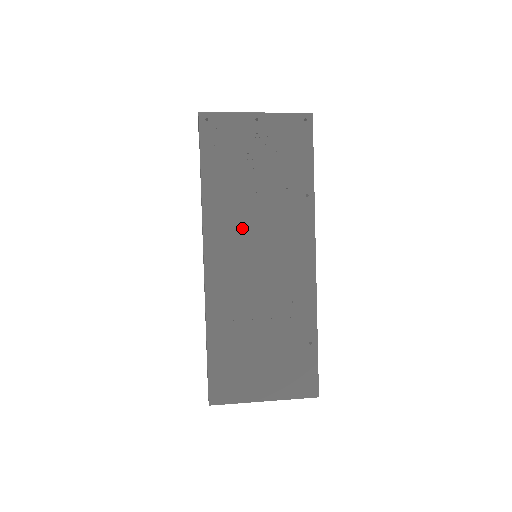
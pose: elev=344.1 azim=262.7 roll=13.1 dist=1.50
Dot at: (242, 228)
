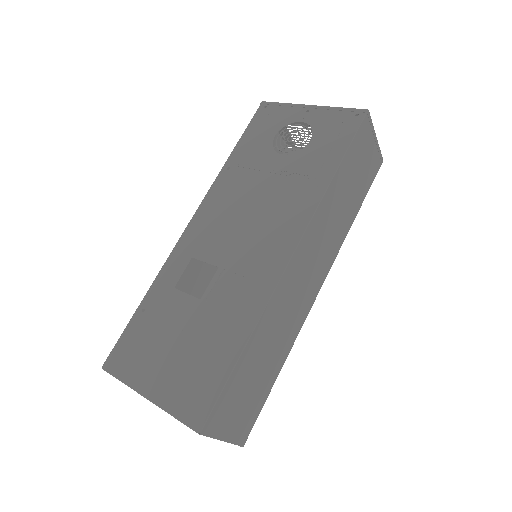
Dot at: (238, 202)
